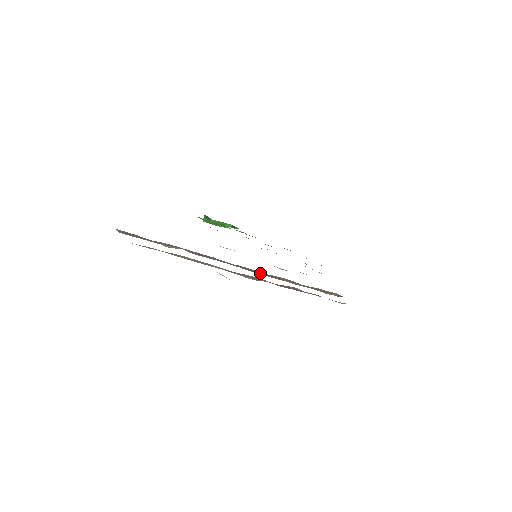
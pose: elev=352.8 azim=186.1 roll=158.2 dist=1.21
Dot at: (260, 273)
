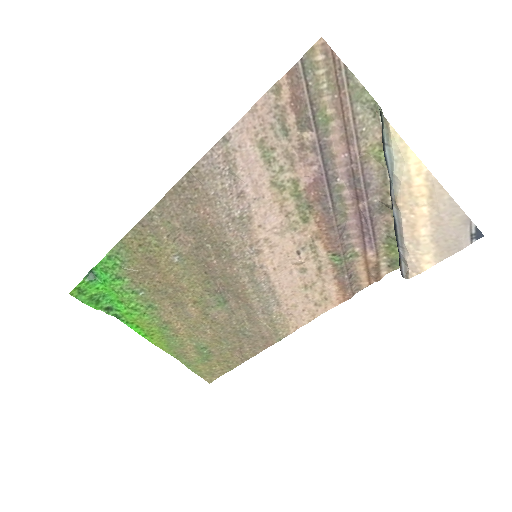
Dot at: (334, 214)
